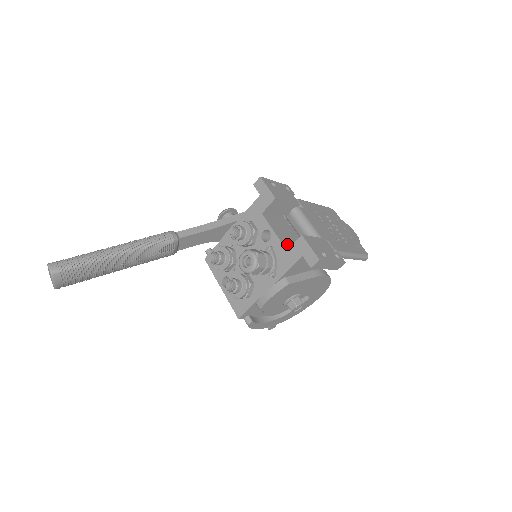
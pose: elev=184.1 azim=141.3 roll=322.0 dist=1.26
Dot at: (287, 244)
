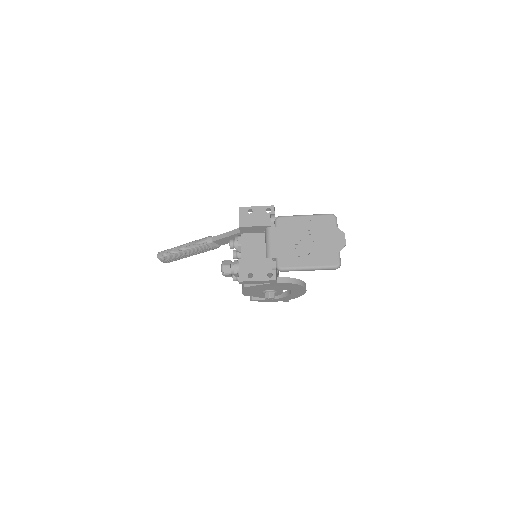
Dot at: occluded
